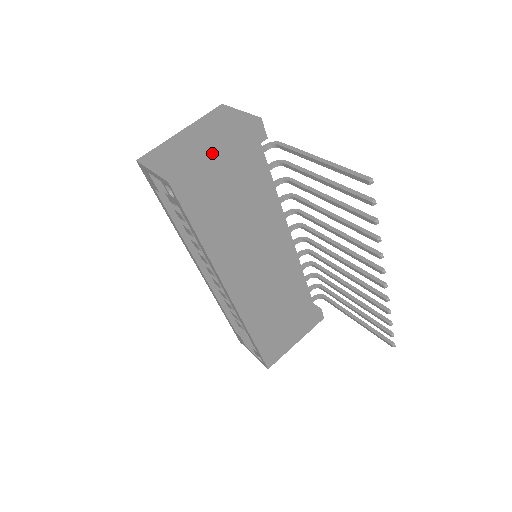
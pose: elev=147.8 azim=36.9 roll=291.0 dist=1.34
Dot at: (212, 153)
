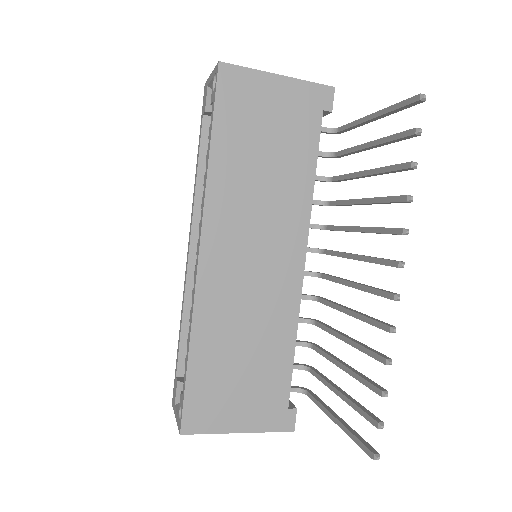
Dot at: (273, 75)
